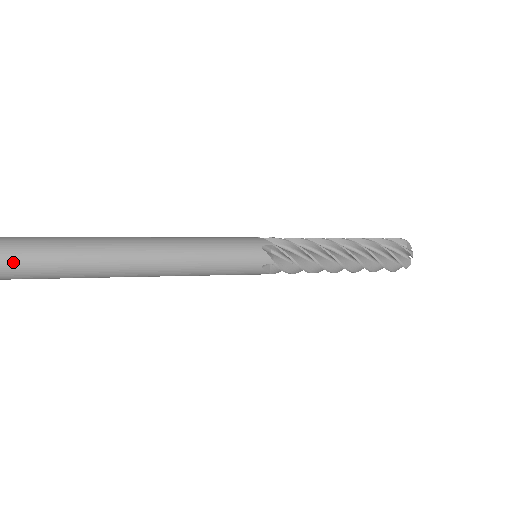
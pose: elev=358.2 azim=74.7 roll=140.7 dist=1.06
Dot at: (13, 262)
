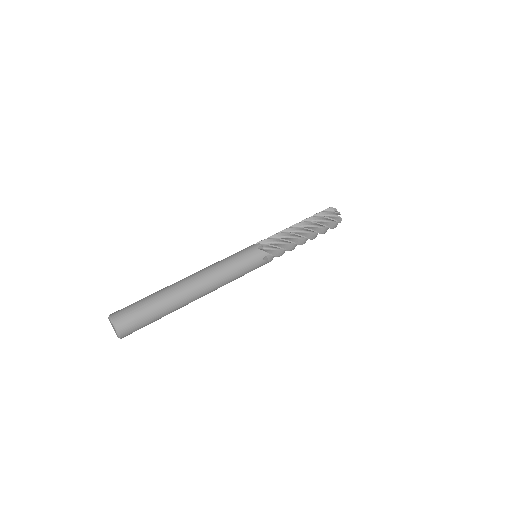
Dot at: (137, 329)
